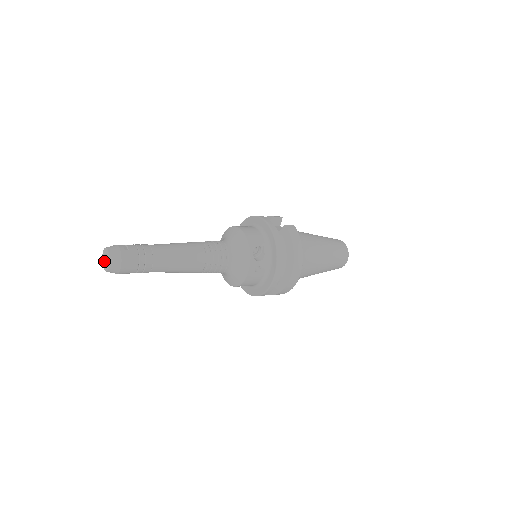
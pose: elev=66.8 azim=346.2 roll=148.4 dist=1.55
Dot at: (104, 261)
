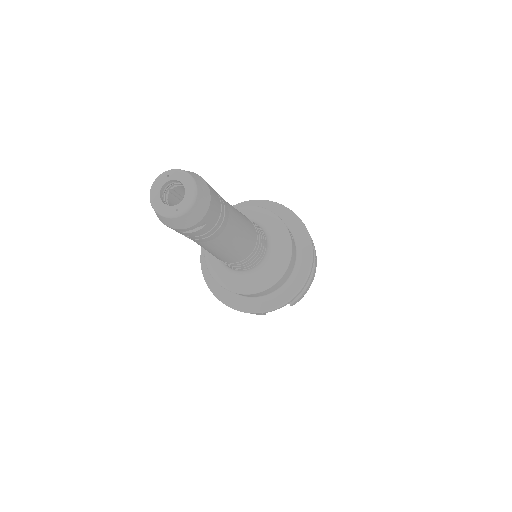
Dot at: (166, 205)
